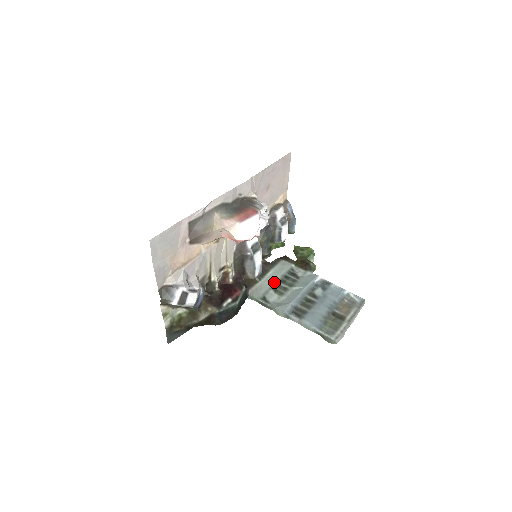
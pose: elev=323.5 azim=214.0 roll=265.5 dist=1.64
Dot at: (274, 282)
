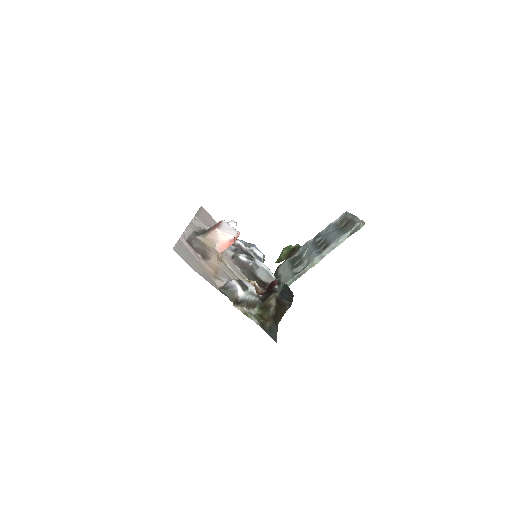
Dot at: (289, 269)
